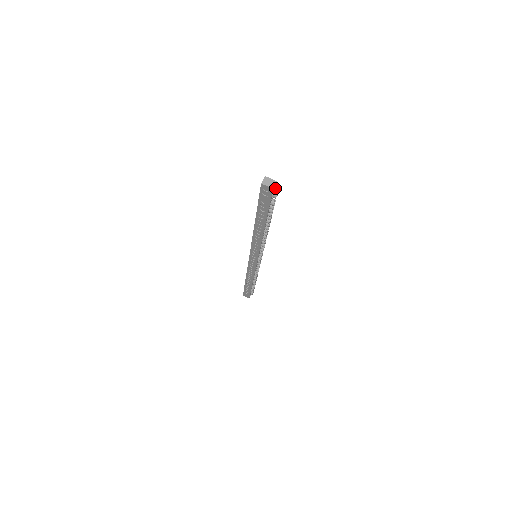
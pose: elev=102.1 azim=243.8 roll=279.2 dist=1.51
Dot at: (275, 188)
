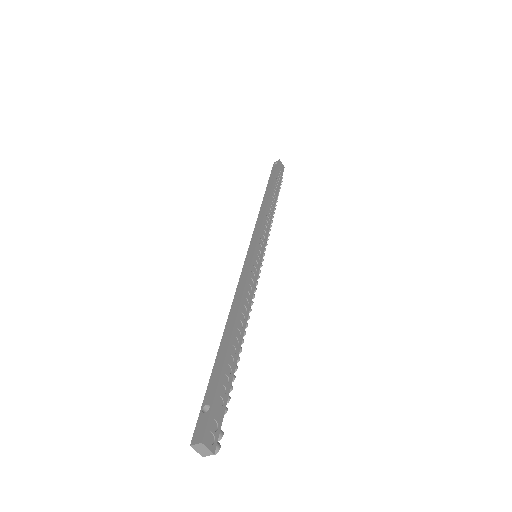
Dot at: (209, 452)
